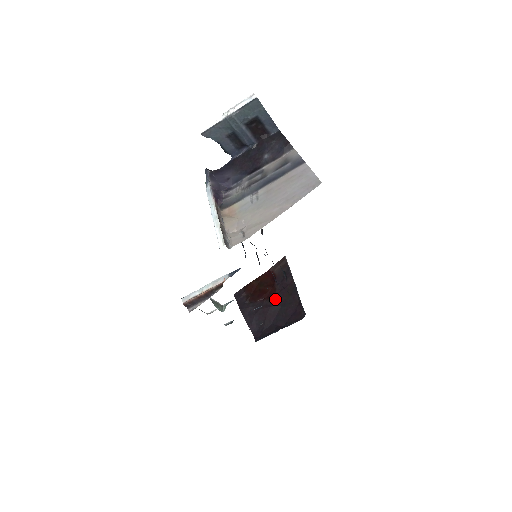
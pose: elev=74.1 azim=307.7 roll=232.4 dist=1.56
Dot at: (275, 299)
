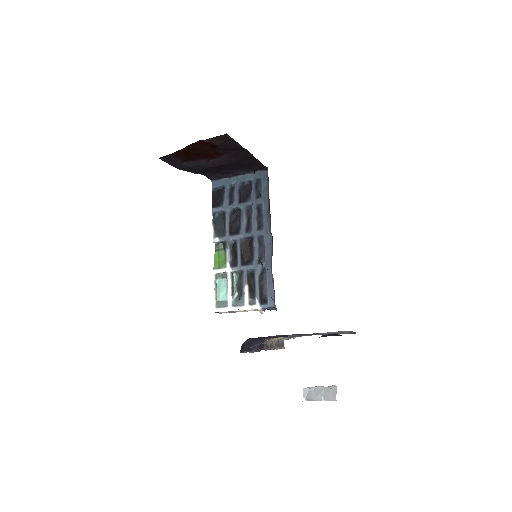
Dot at: (224, 160)
